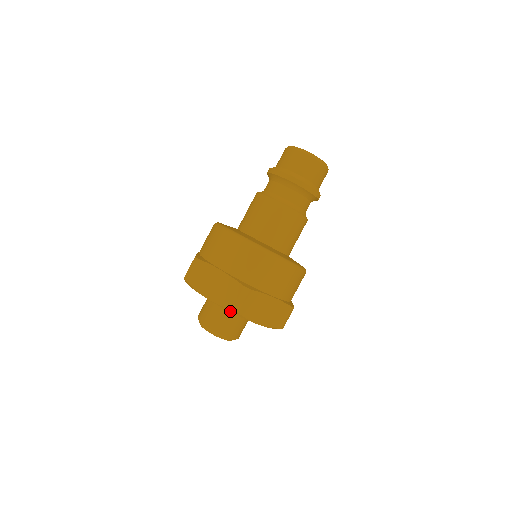
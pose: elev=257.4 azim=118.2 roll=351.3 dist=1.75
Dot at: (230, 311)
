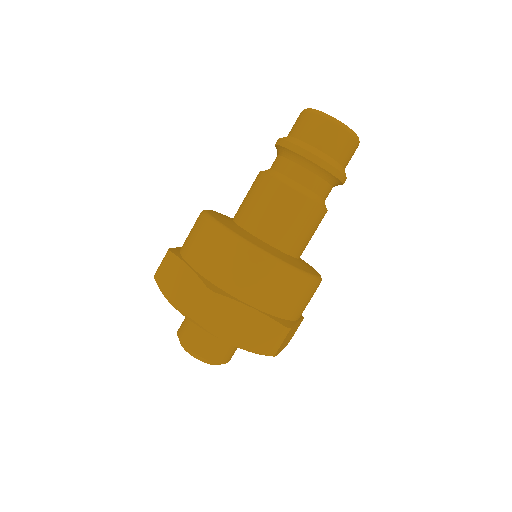
Dot at: (191, 320)
